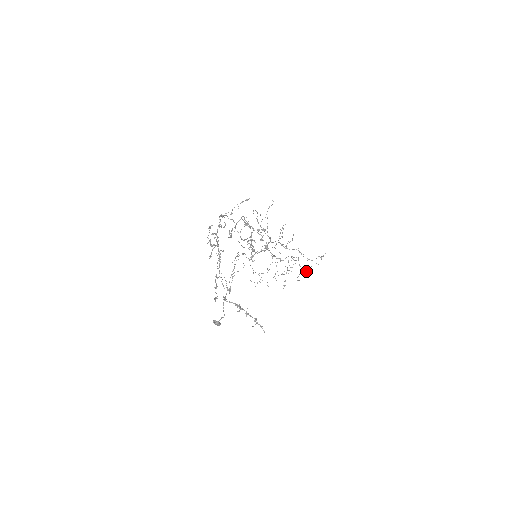
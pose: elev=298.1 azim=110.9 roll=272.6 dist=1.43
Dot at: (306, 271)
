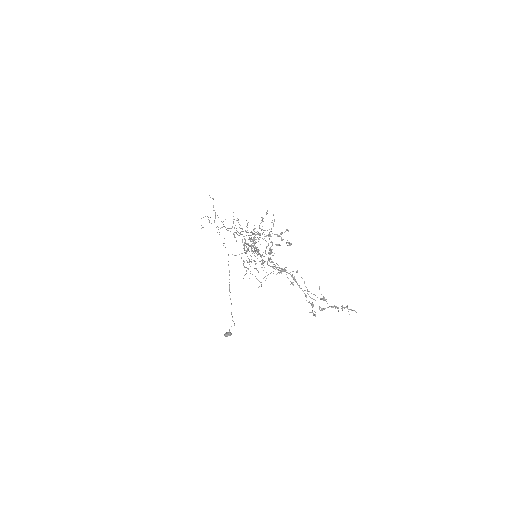
Dot at: occluded
